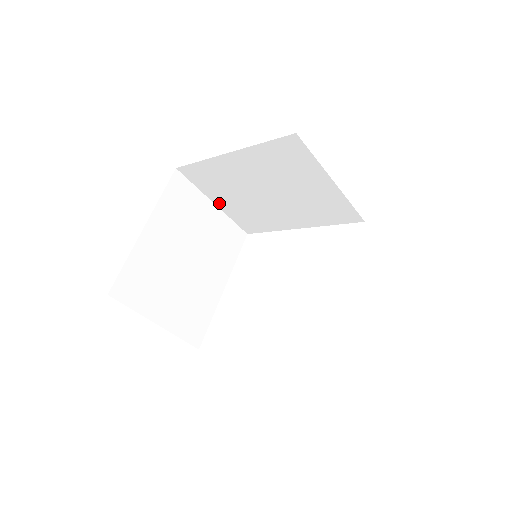
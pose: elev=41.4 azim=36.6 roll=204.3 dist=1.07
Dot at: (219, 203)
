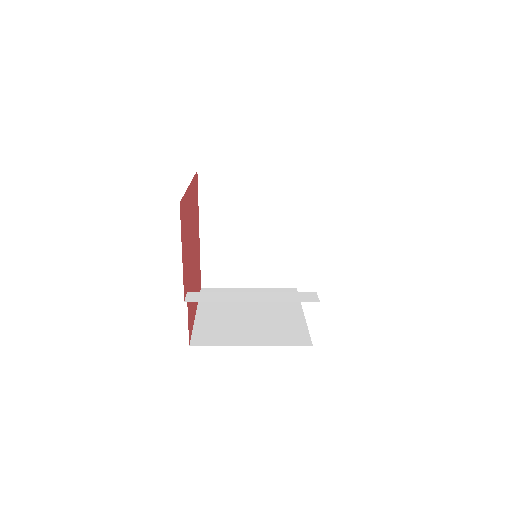
Dot at: (251, 172)
